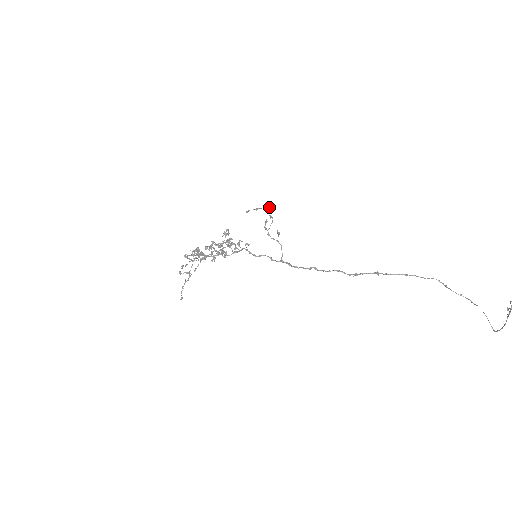
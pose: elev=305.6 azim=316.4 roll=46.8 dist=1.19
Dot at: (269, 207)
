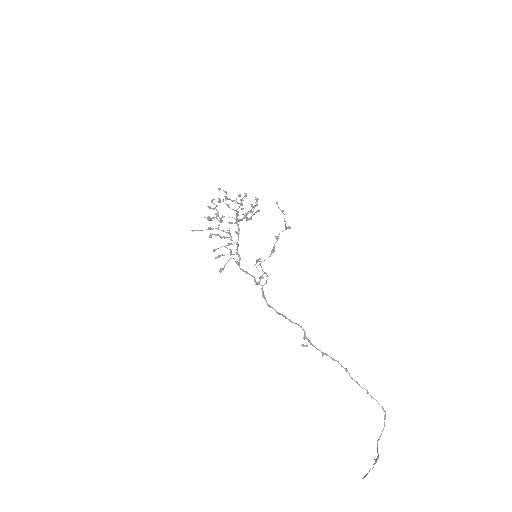
Dot at: (286, 228)
